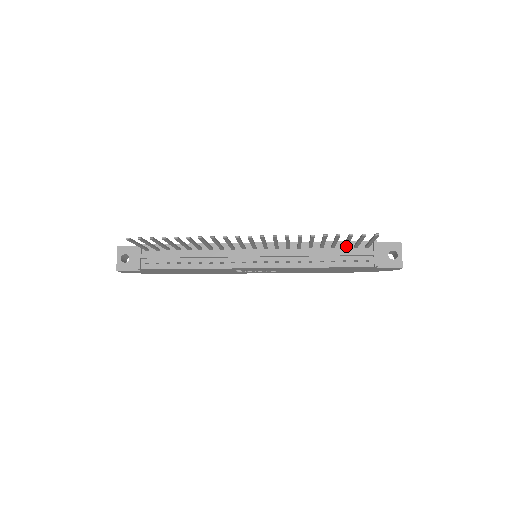
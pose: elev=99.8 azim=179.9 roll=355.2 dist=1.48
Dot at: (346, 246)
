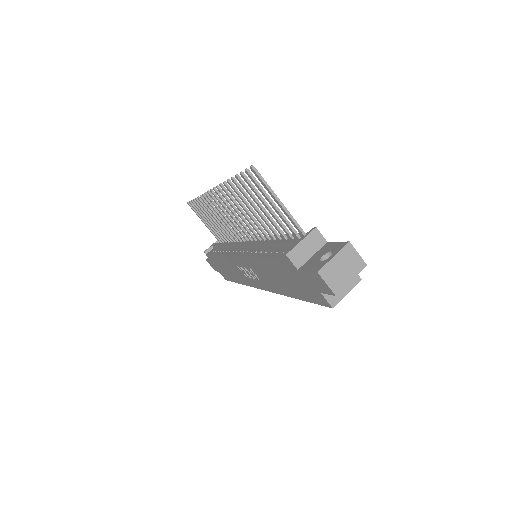
Dot at: (286, 230)
